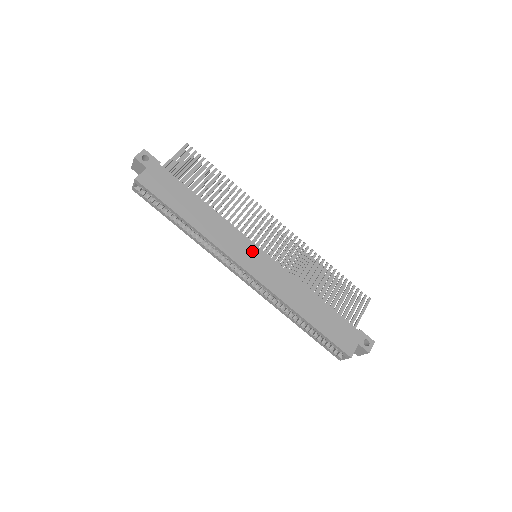
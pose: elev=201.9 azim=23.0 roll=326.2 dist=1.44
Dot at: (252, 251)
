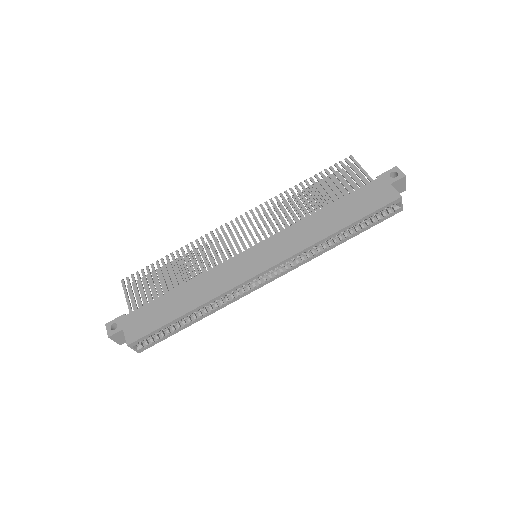
Dot at: (248, 258)
